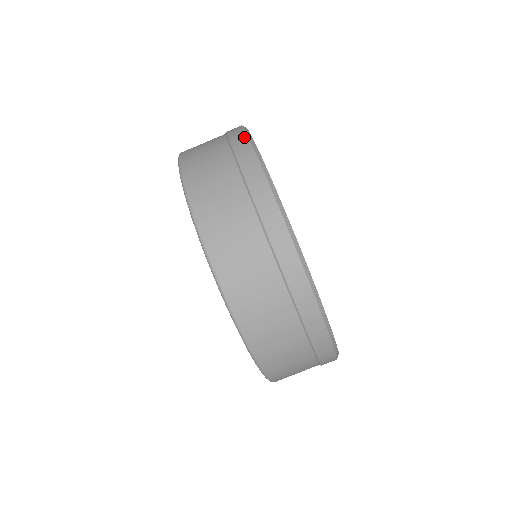
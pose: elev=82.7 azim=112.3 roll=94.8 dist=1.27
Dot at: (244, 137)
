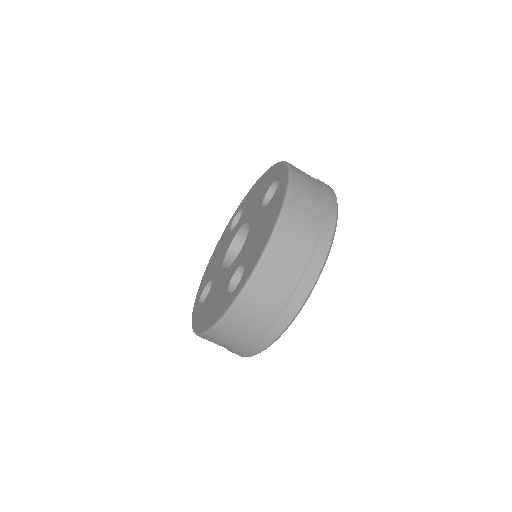
Dot at: (305, 296)
